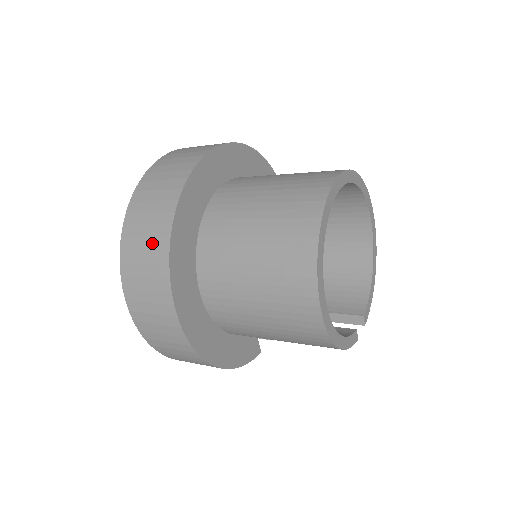
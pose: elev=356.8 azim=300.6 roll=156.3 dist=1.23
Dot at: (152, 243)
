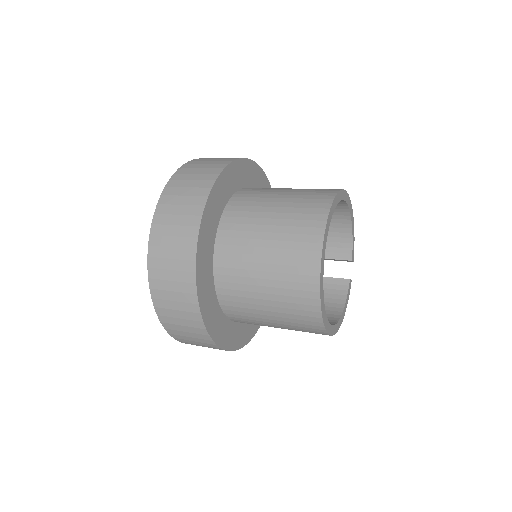
Dot at: (195, 335)
